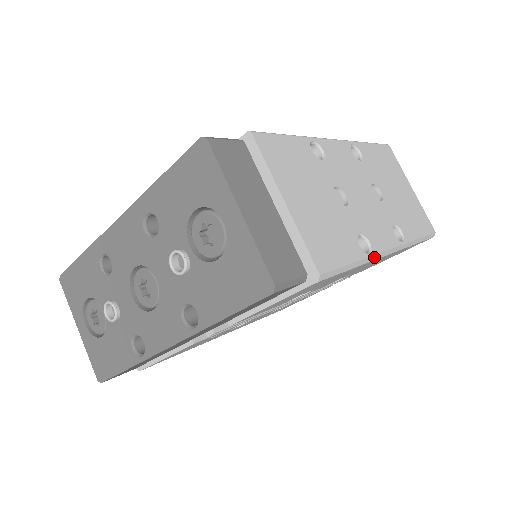
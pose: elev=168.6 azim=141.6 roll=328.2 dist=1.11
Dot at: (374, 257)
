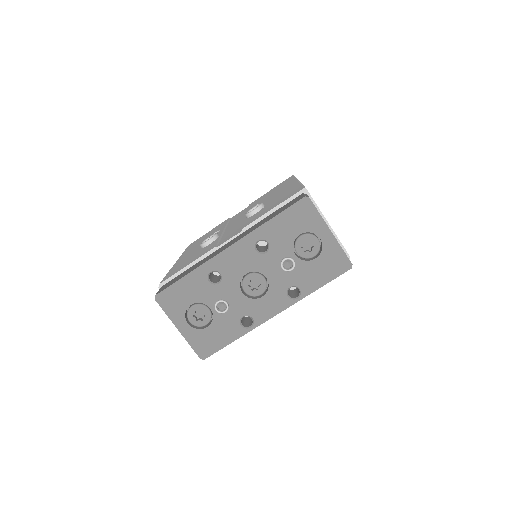
Dot at: occluded
